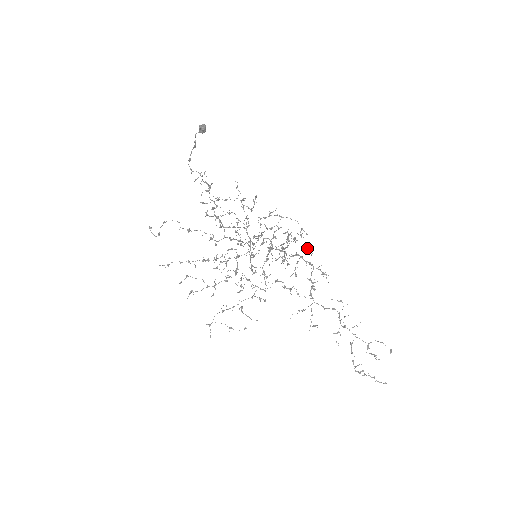
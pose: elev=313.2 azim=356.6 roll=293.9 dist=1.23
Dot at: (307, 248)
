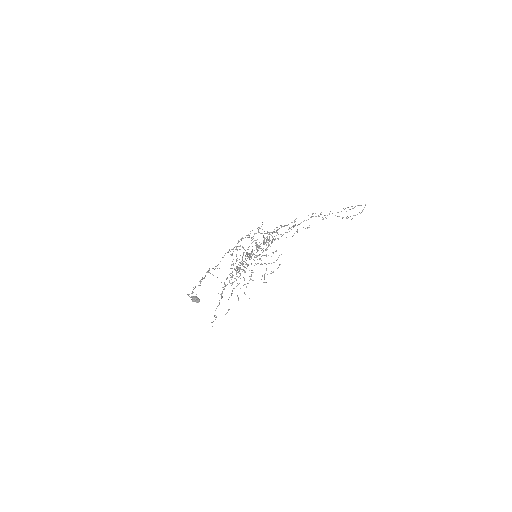
Dot at: occluded
